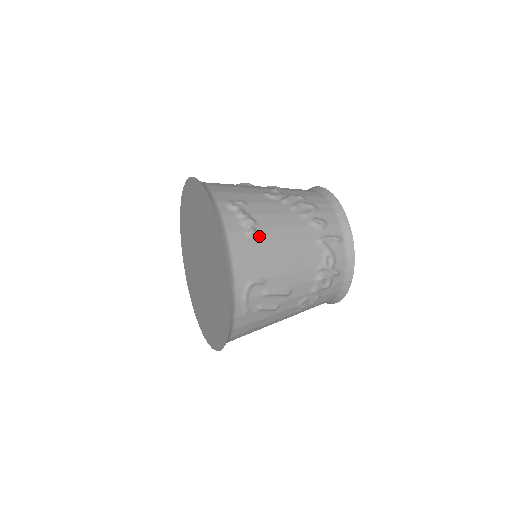
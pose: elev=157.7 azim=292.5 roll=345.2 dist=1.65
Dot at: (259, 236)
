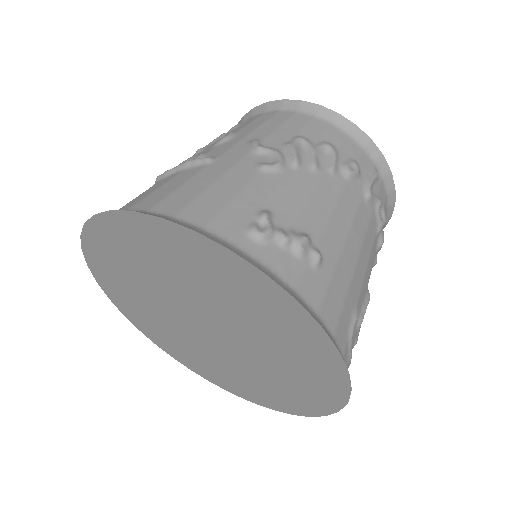
Dot at: (325, 255)
